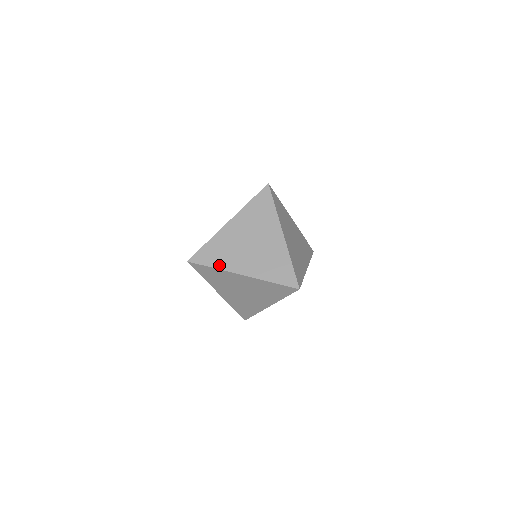
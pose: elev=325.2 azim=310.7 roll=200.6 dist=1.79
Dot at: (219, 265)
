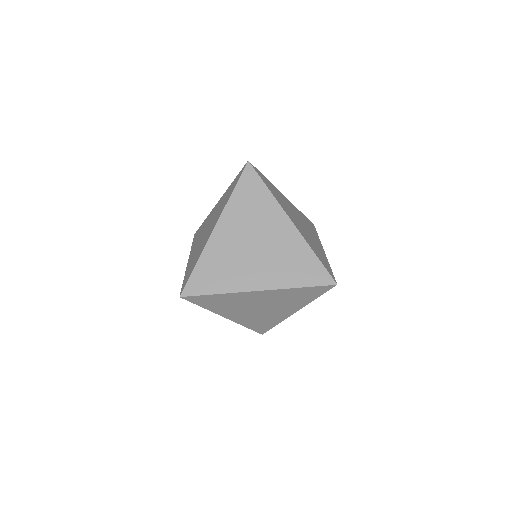
Dot at: (224, 288)
